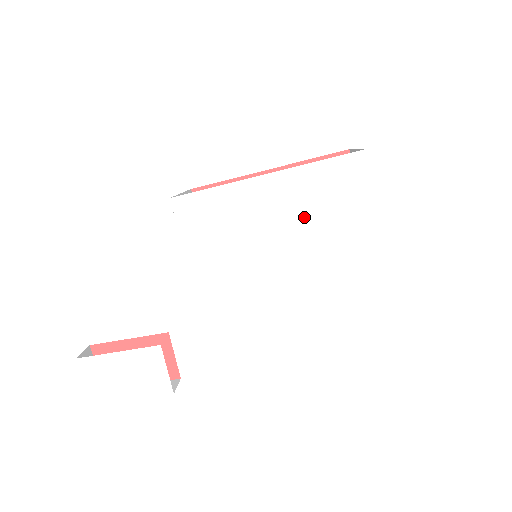
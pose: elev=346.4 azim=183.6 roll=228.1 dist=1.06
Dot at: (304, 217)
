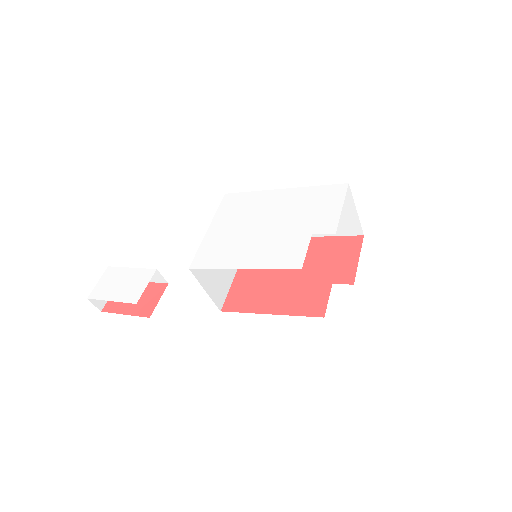
Dot at: (292, 212)
